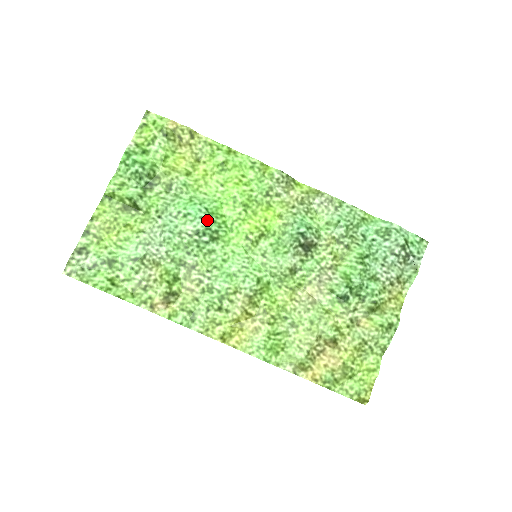
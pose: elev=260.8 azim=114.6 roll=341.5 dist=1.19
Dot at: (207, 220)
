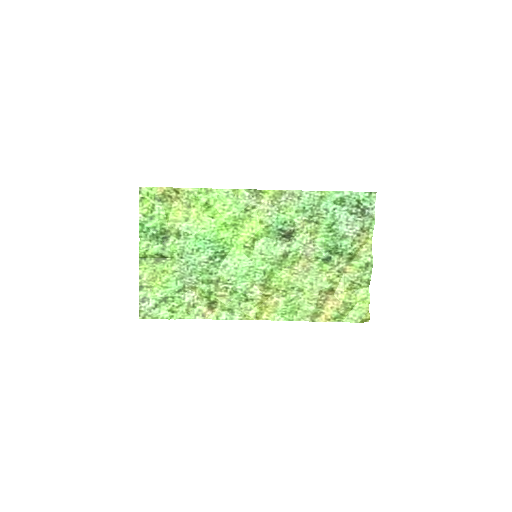
Dot at: (213, 247)
